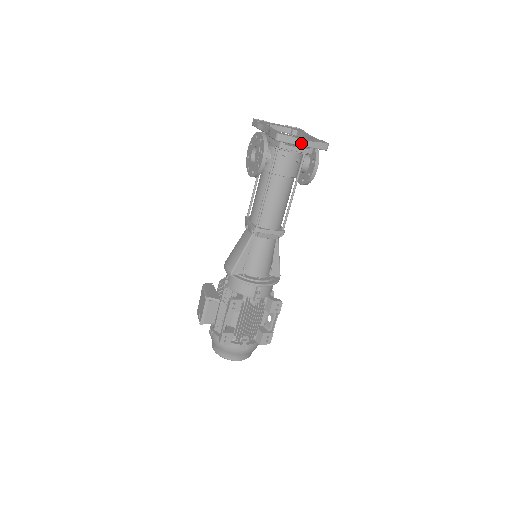
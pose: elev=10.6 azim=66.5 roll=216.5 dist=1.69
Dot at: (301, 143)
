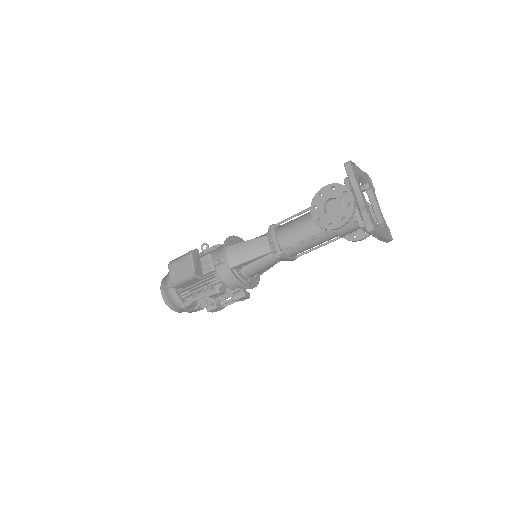
Dot at: (379, 238)
